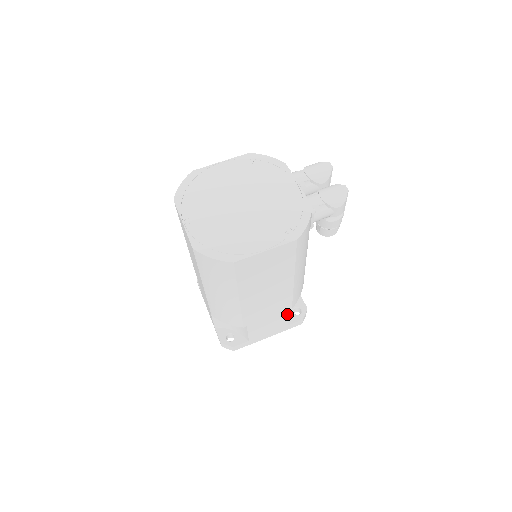
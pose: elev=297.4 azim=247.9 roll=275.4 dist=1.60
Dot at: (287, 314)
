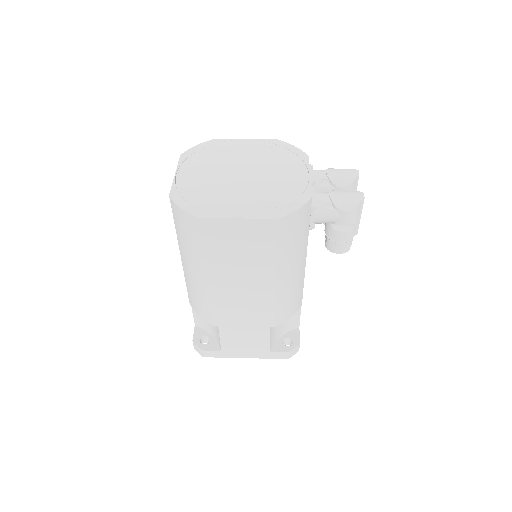
Dot at: (268, 333)
